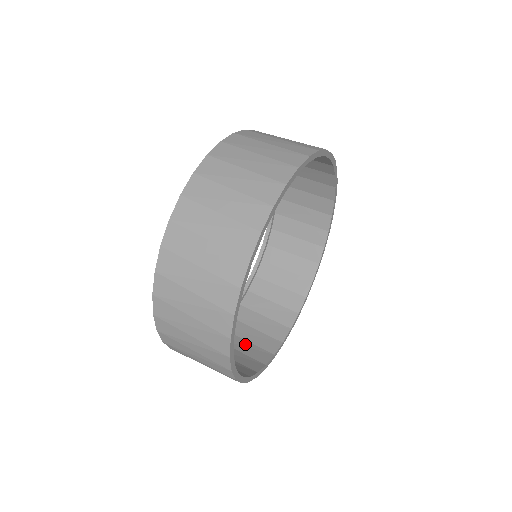
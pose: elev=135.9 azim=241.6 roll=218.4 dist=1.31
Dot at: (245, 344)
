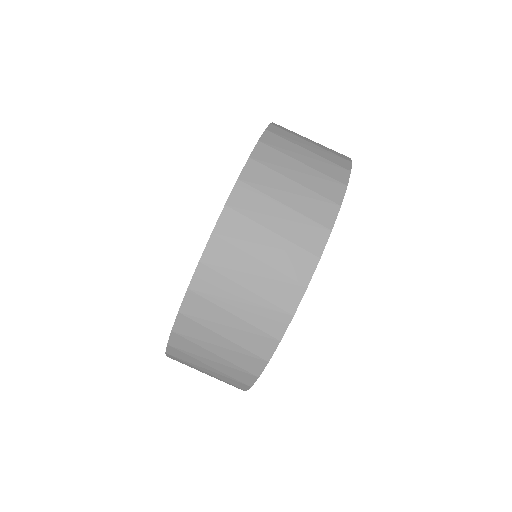
Dot at: occluded
